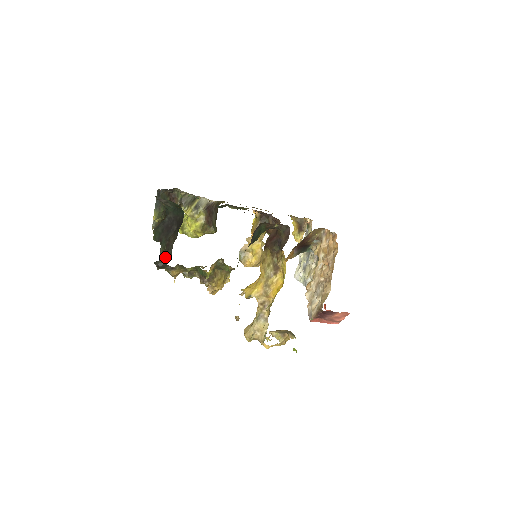
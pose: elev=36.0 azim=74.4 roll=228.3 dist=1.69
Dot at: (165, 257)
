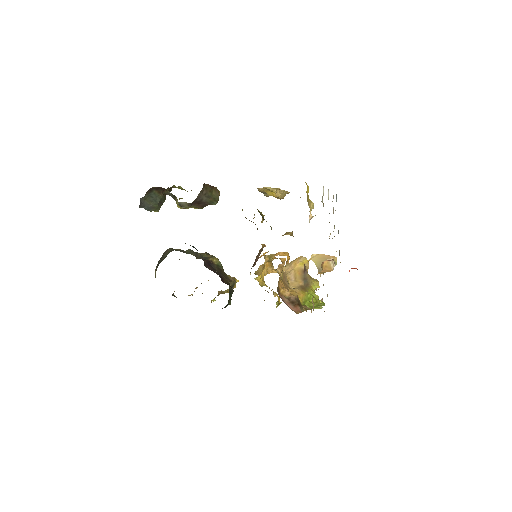
Dot at: (175, 296)
